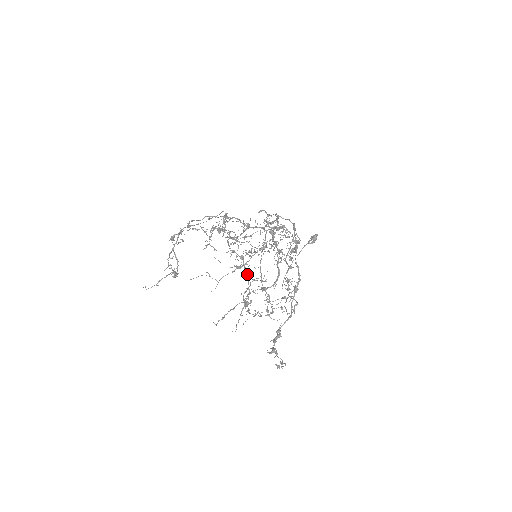
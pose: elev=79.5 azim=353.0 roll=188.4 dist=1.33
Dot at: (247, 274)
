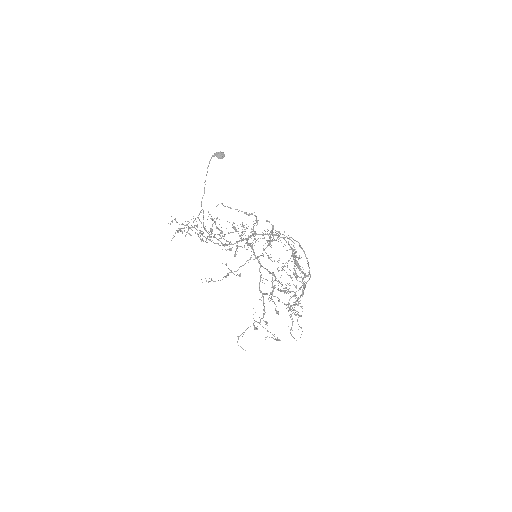
Dot at: occluded
